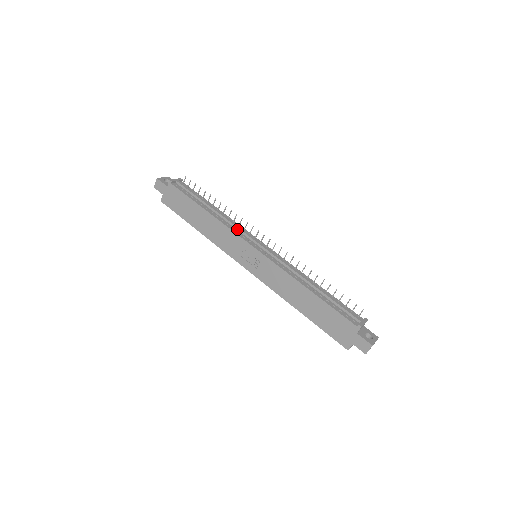
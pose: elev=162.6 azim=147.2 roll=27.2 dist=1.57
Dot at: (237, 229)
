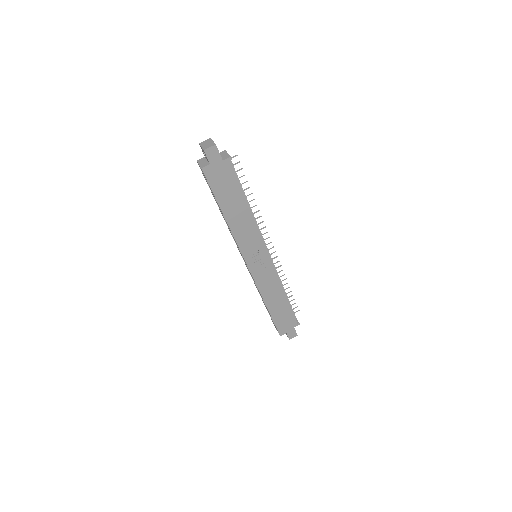
Dot at: (259, 231)
